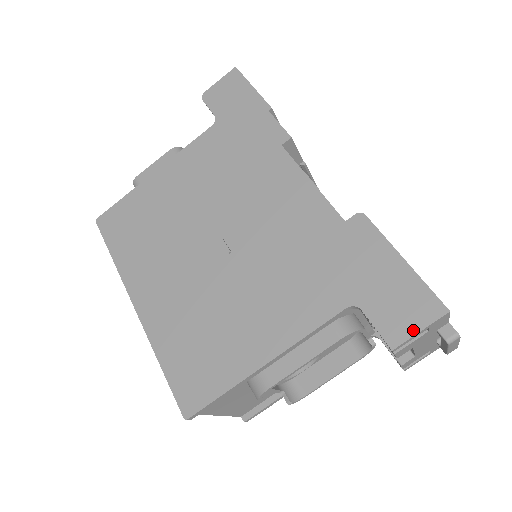
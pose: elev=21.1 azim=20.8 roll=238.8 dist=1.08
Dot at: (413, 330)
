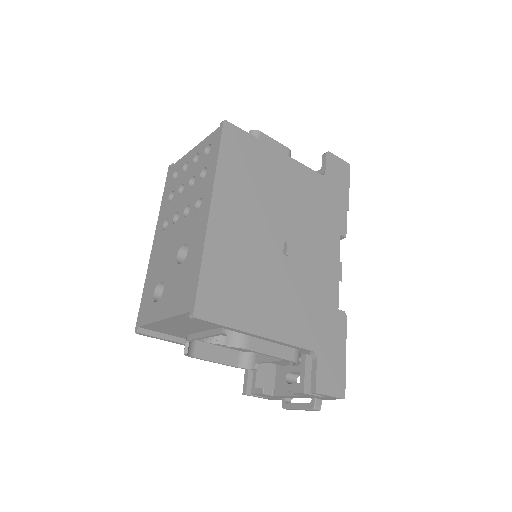
Dot at: (329, 392)
